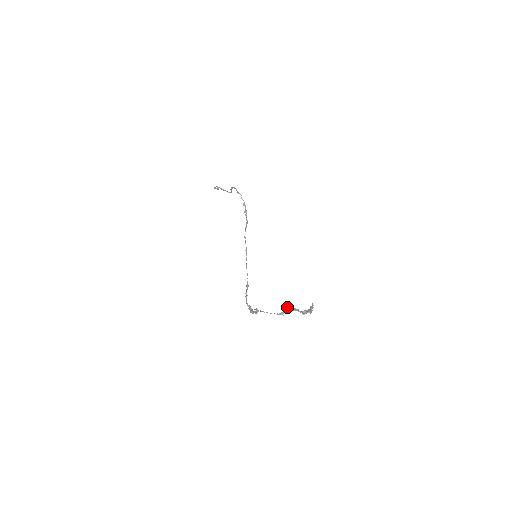
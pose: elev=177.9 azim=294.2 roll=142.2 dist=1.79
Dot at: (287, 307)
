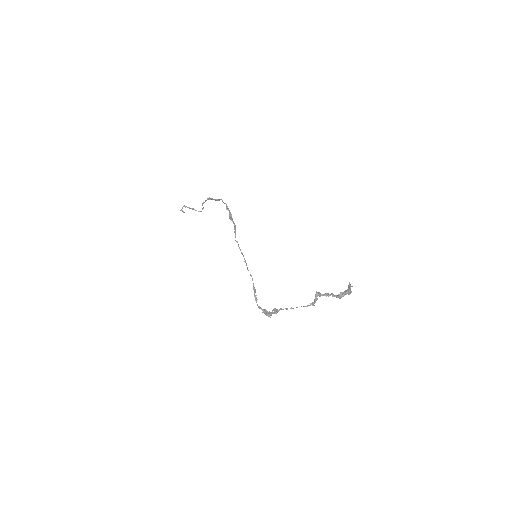
Dot at: (316, 295)
